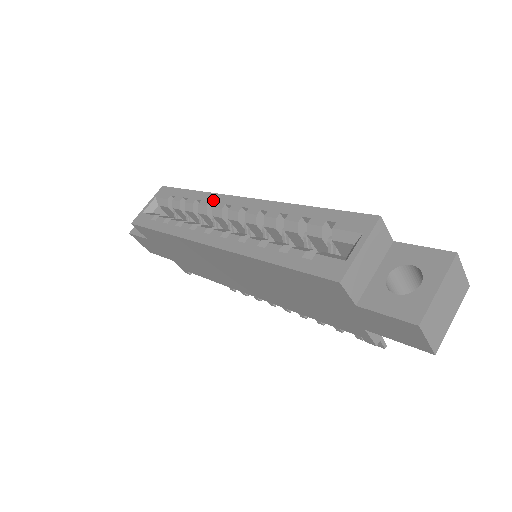
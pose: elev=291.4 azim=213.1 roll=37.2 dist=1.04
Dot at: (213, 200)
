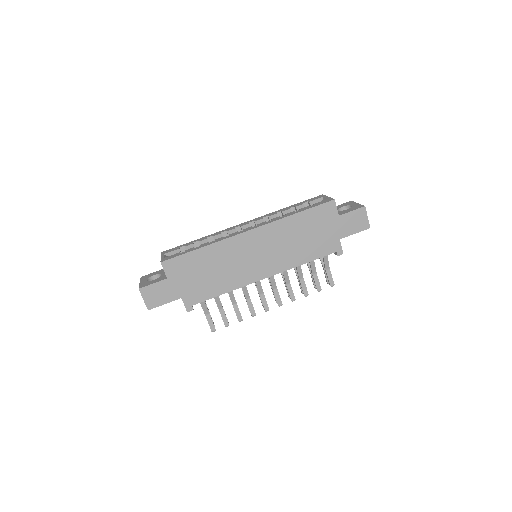
Dot at: (223, 231)
